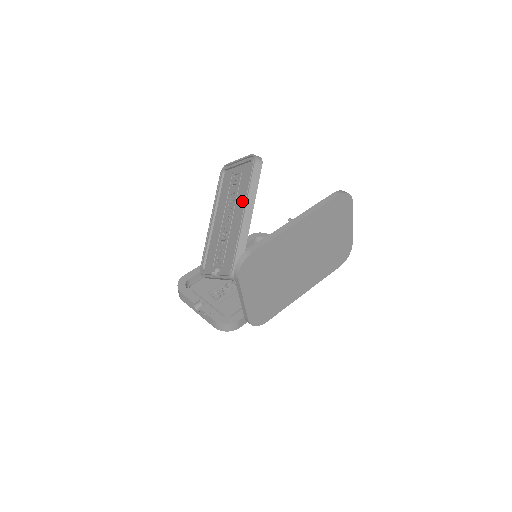
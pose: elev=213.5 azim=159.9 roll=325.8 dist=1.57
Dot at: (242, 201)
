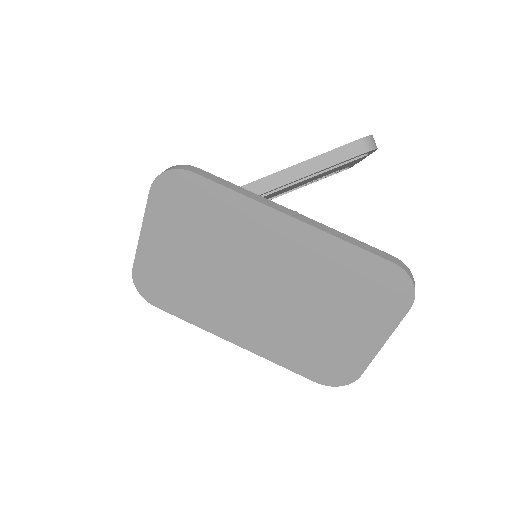
Dot at: occluded
